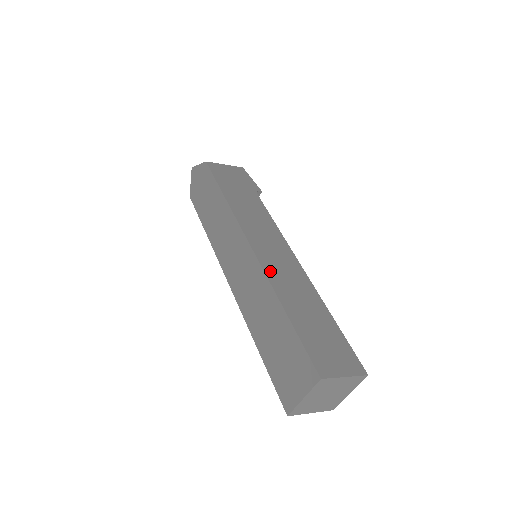
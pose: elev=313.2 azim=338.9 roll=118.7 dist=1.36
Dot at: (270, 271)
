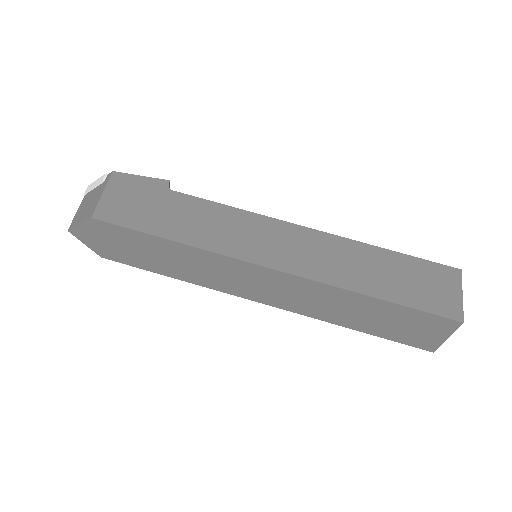
Dot at: (317, 274)
